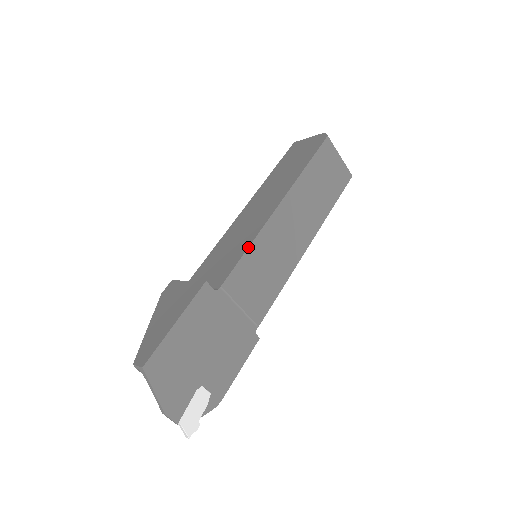
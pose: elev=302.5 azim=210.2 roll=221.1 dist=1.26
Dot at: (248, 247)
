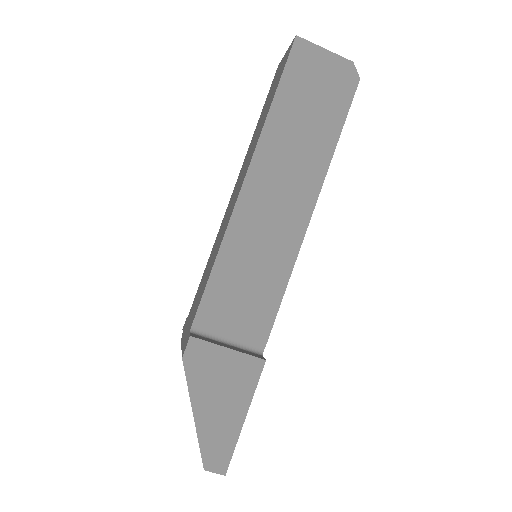
Dot at: occluded
